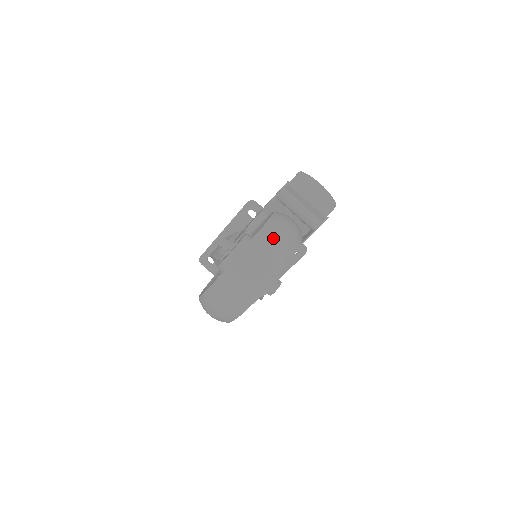
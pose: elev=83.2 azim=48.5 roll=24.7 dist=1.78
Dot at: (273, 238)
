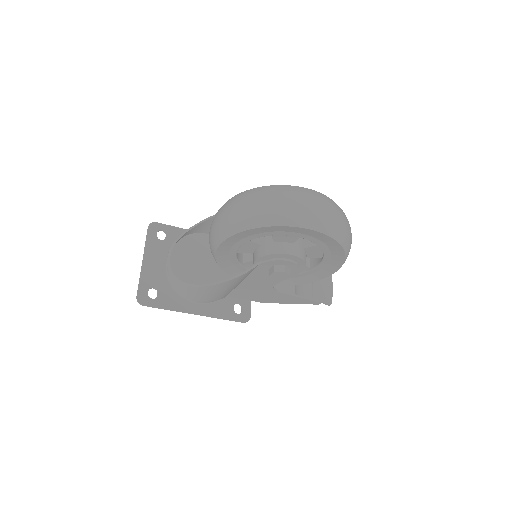
Dot at: occluded
